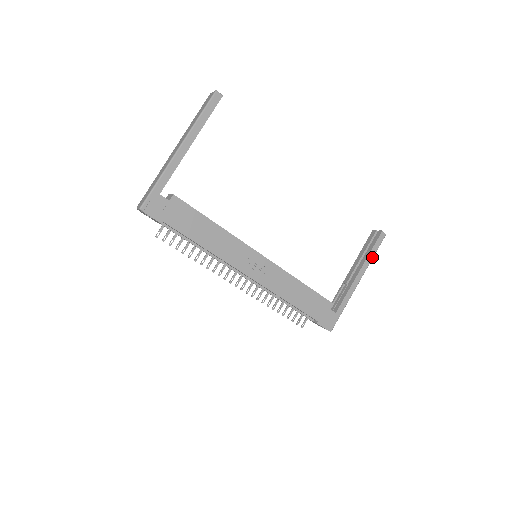
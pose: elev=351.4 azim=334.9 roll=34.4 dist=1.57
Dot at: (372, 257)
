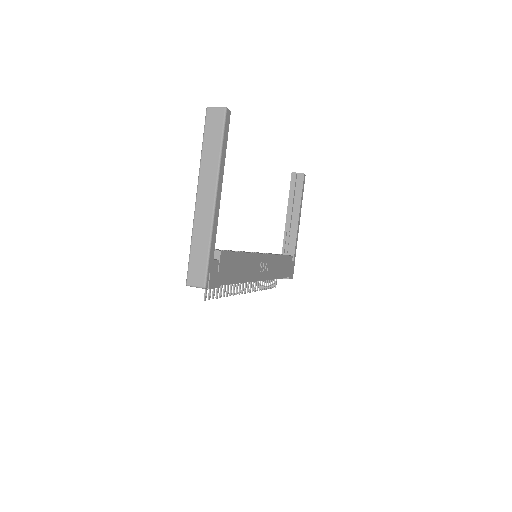
Dot at: occluded
